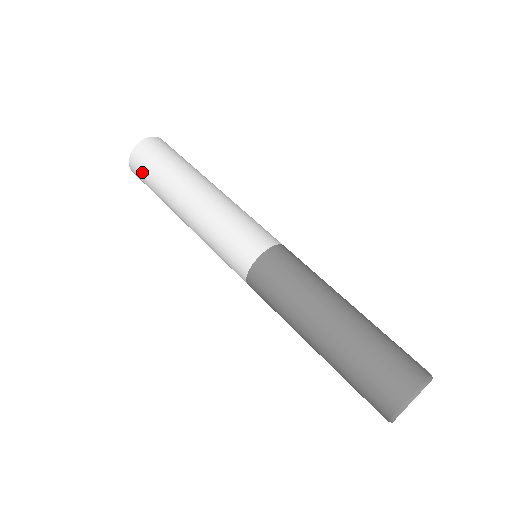
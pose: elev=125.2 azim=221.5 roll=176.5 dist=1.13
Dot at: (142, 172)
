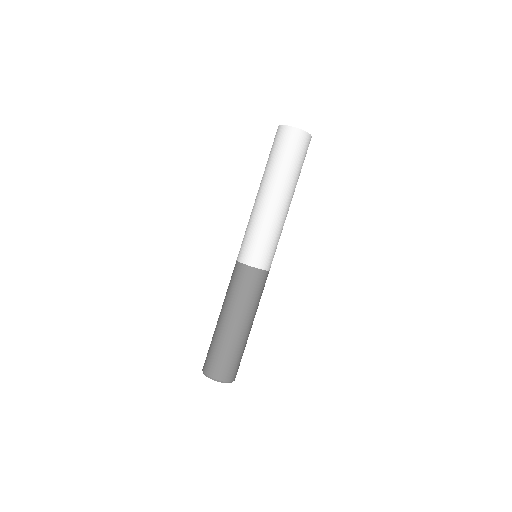
Dot at: occluded
